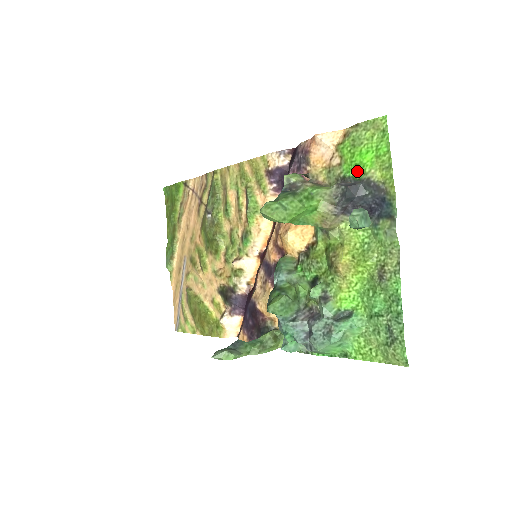
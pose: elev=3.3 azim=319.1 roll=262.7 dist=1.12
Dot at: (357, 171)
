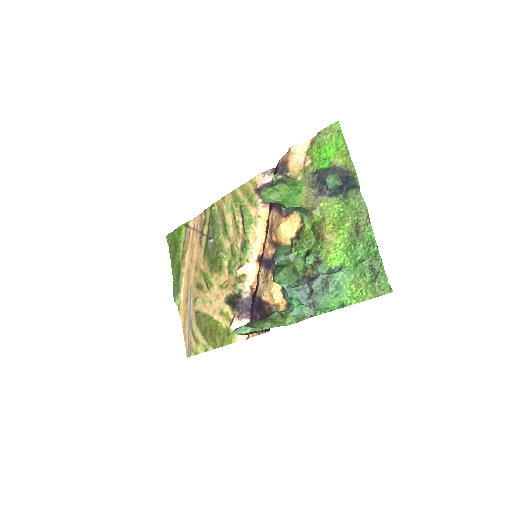
Dot at: (325, 163)
